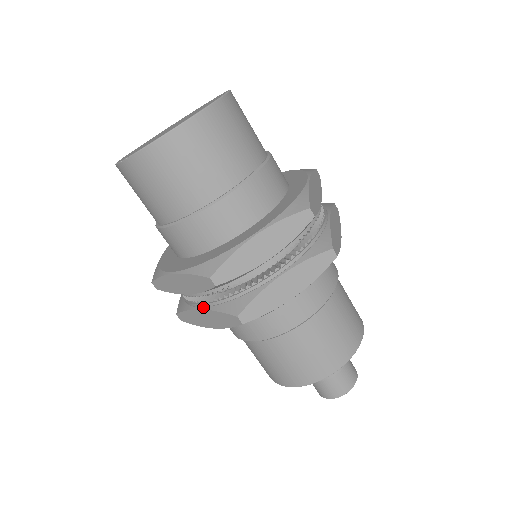
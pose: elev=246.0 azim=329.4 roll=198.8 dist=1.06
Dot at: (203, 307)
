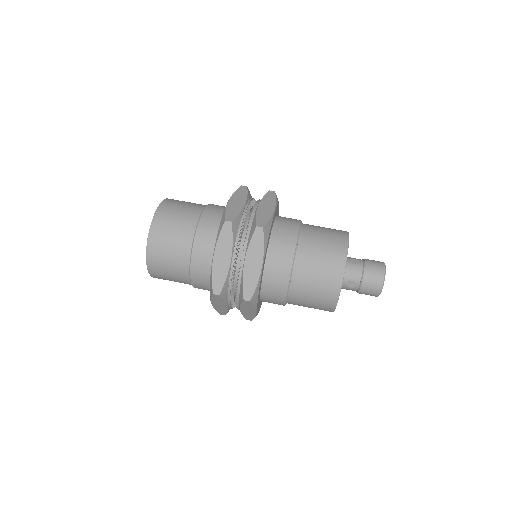
Dot at: (244, 258)
